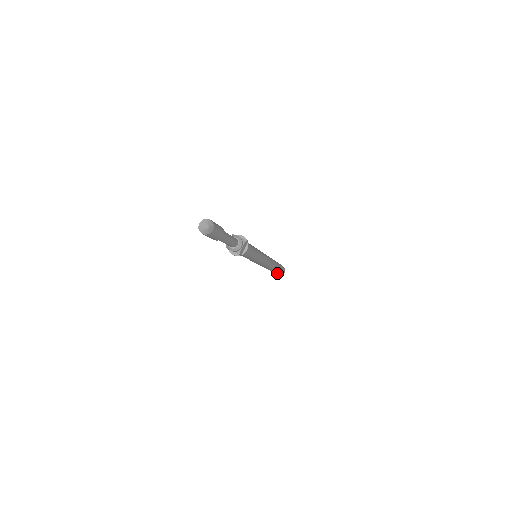
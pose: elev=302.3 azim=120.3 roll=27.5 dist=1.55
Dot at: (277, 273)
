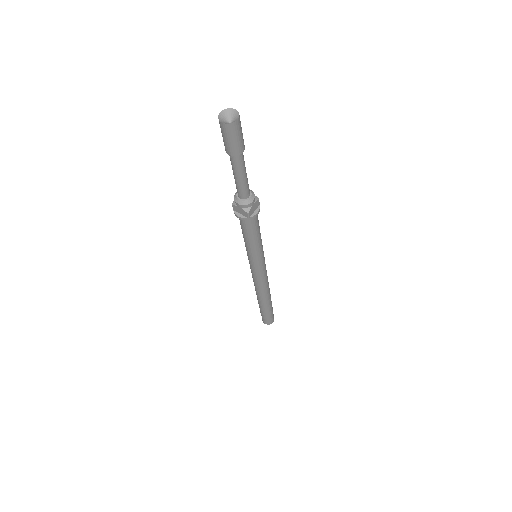
Dot at: (266, 315)
